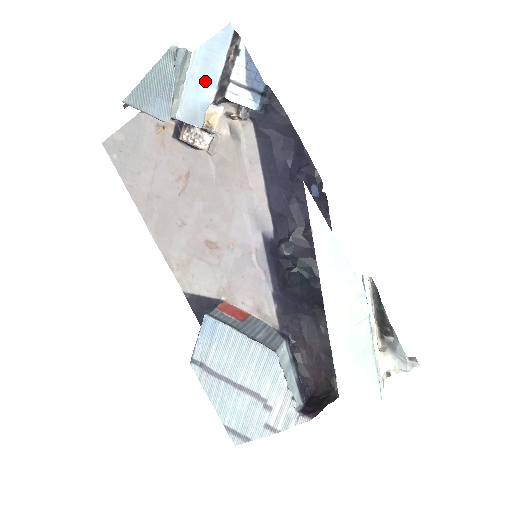
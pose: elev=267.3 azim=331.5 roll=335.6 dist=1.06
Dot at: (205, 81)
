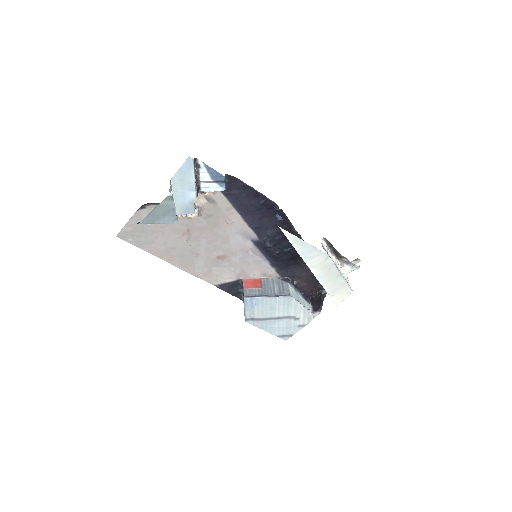
Dot at: (186, 190)
